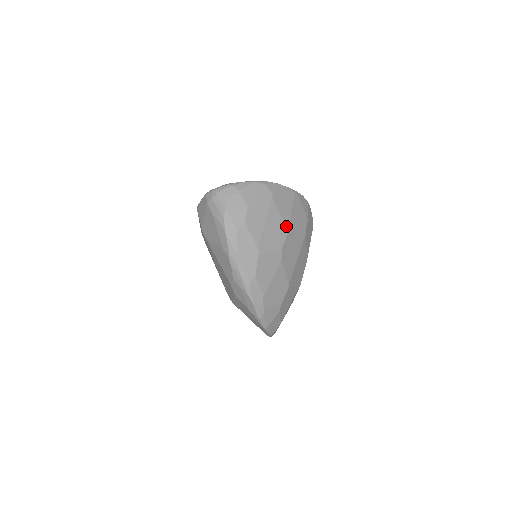
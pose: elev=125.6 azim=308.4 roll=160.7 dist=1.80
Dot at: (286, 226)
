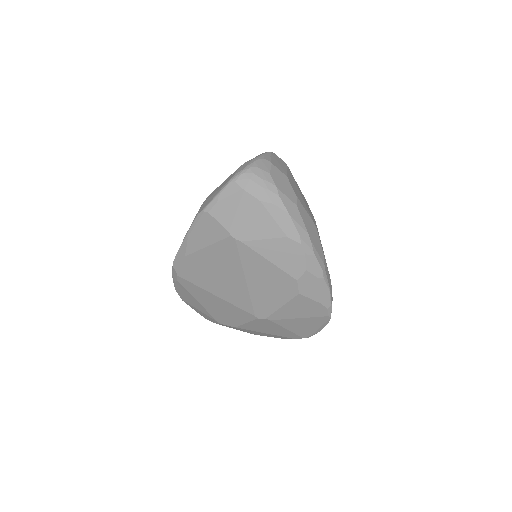
Dot at: (304, 197)
